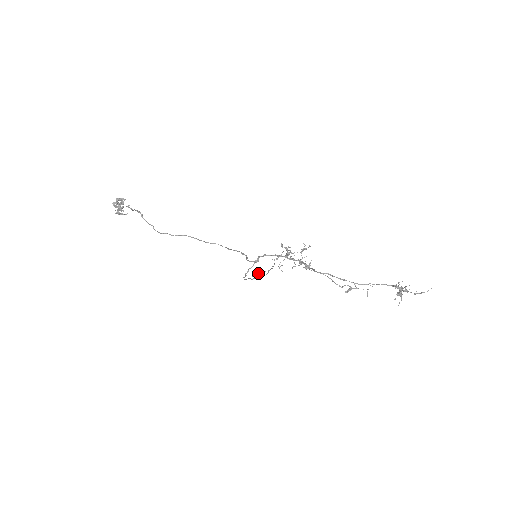
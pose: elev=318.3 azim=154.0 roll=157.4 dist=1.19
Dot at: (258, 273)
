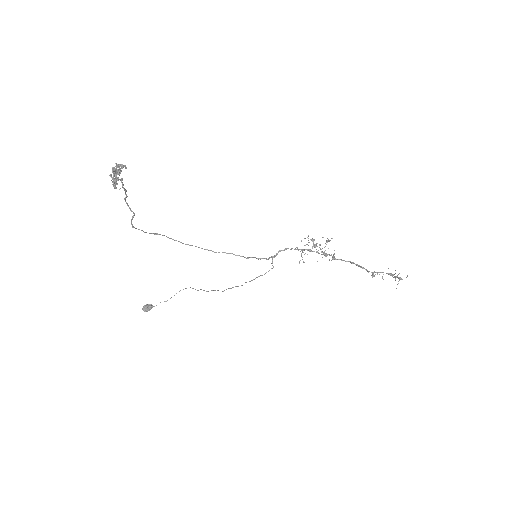
Dot at: (151, 306)
